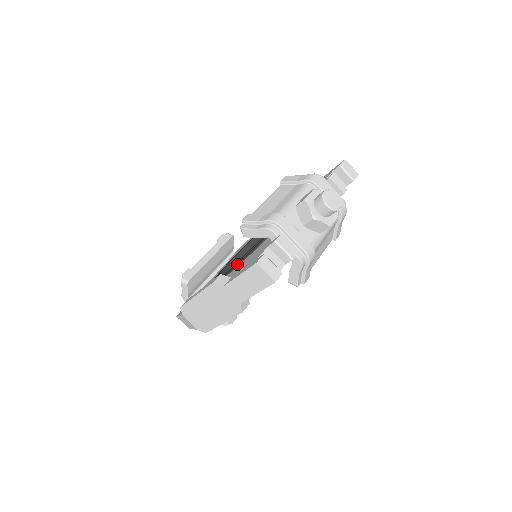
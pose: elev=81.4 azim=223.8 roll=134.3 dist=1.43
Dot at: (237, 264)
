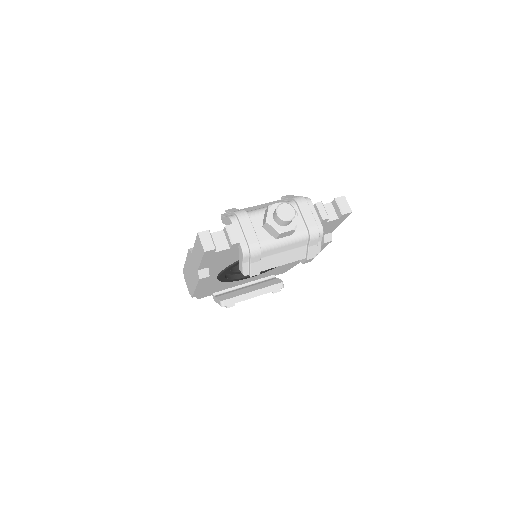
Dot at: occluded
